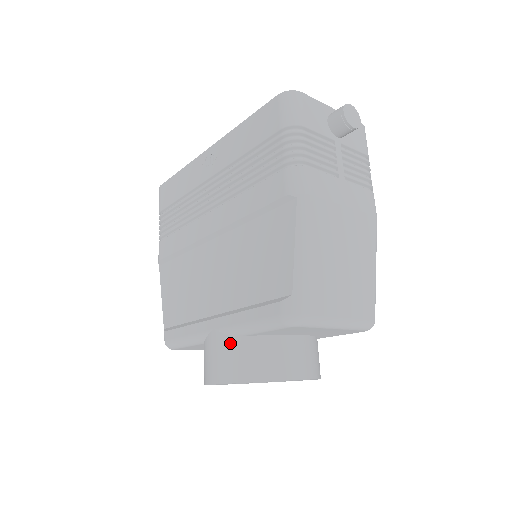
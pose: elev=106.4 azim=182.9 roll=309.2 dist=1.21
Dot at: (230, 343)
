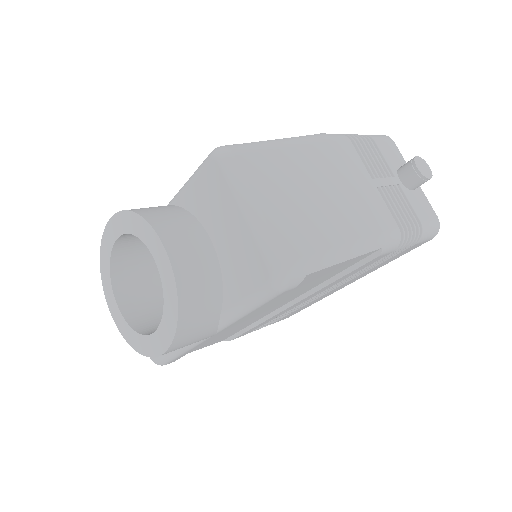
Dot at: occluded
